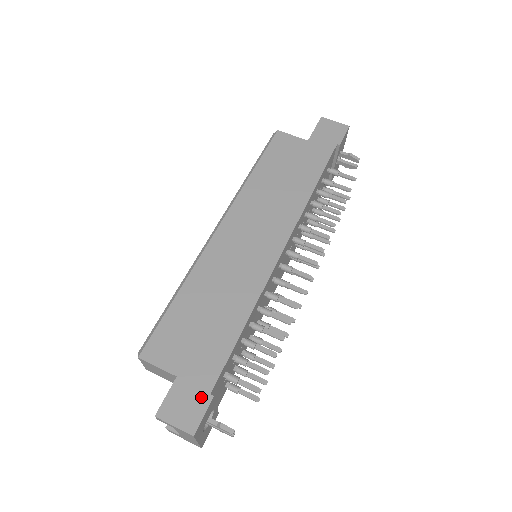
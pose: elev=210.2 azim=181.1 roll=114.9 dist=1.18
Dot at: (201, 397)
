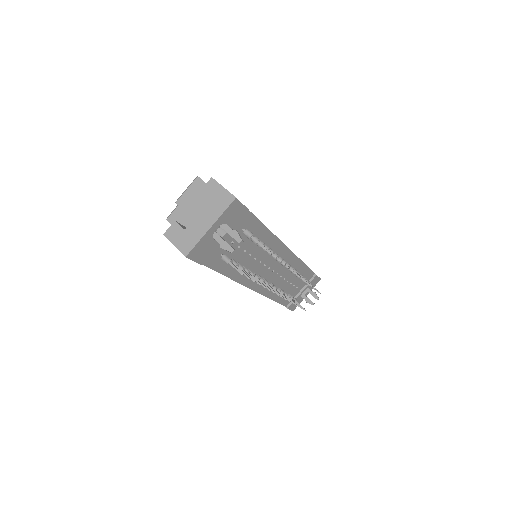
Dot at: occluded
